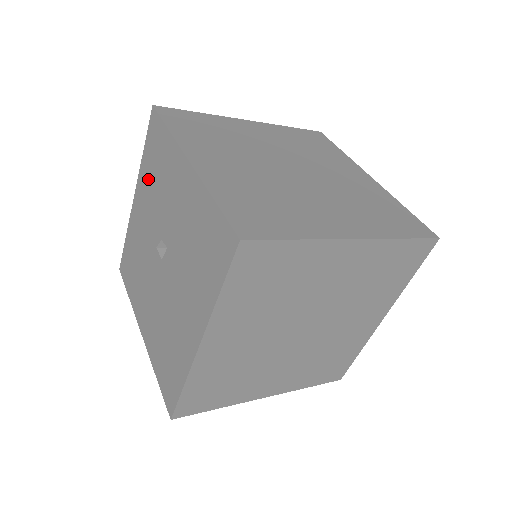
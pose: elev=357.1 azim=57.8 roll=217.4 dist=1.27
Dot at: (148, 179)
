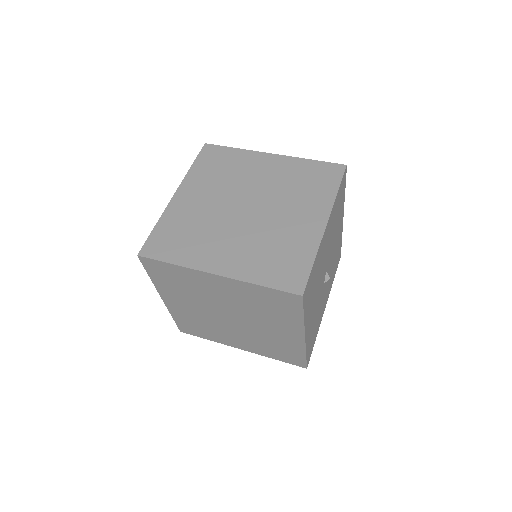
Dot at: occluded
